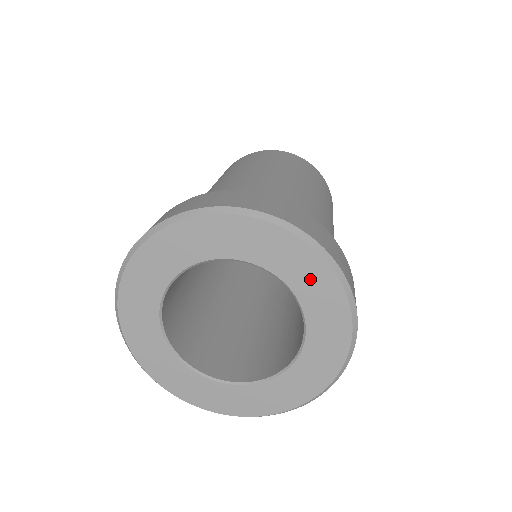
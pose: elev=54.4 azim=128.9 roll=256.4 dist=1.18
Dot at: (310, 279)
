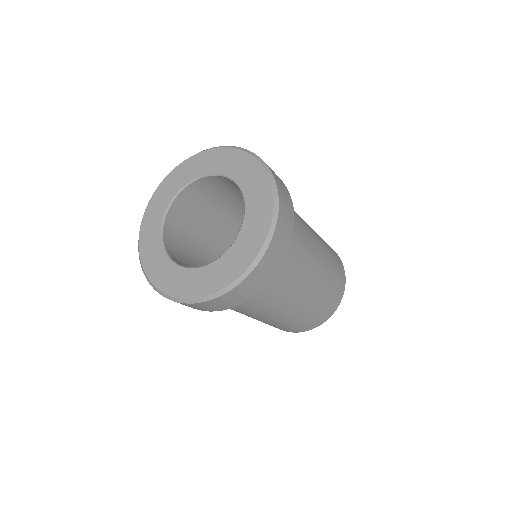
Dot at: (258, 194)
